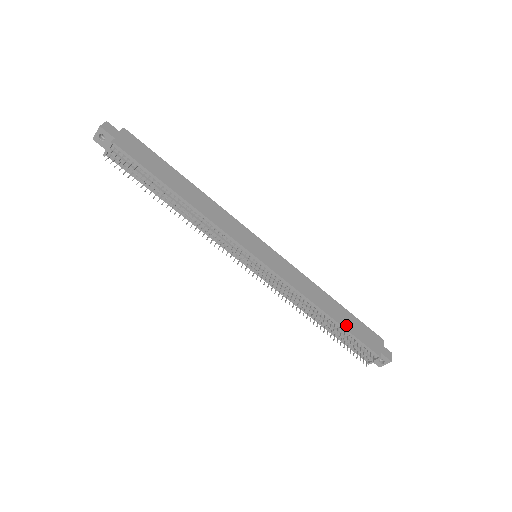
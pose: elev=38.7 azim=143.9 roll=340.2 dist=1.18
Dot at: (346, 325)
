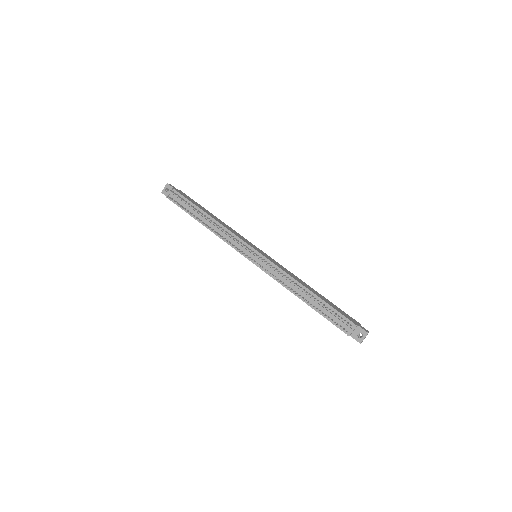
Dot at: (325, 301)
